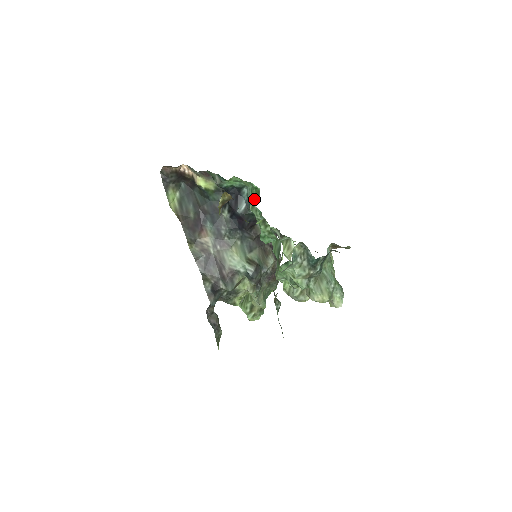
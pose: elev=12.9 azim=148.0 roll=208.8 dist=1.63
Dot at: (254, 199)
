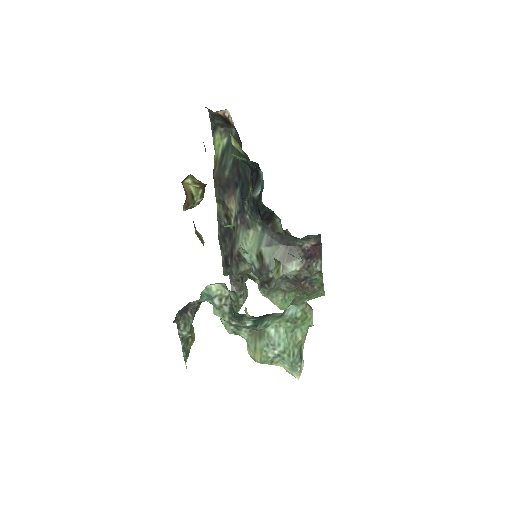
Dot at: (249, 193)
